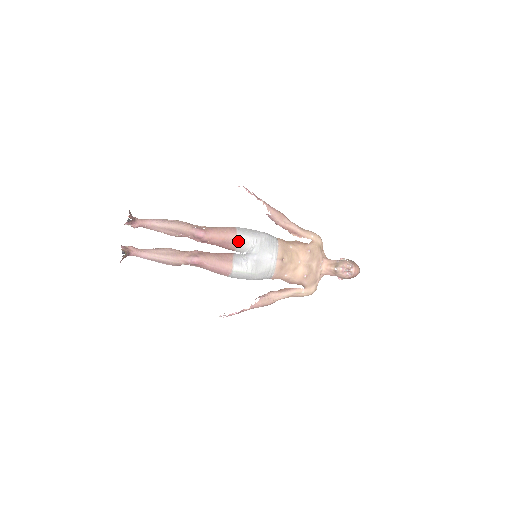
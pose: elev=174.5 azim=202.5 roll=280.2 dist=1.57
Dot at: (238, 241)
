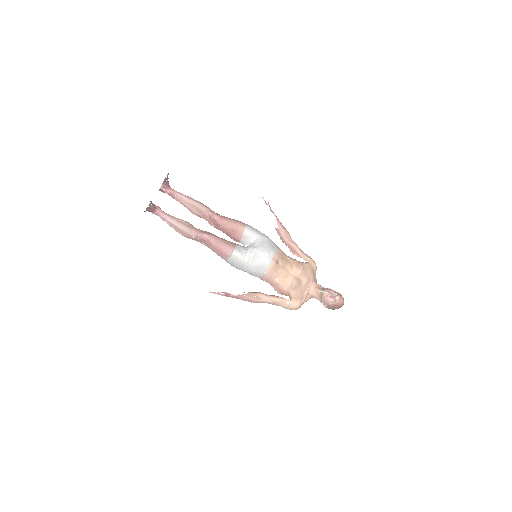
Dot at: (245, 232)
